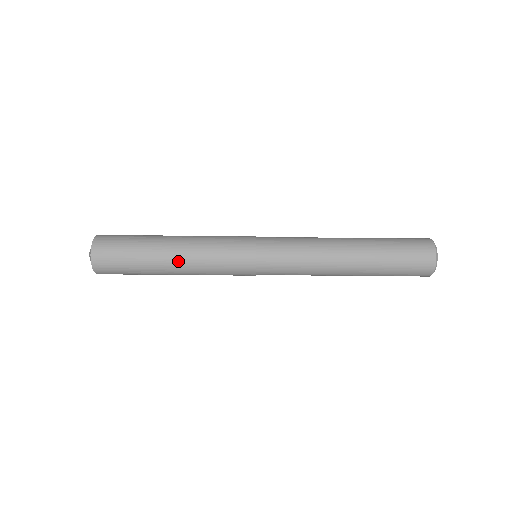
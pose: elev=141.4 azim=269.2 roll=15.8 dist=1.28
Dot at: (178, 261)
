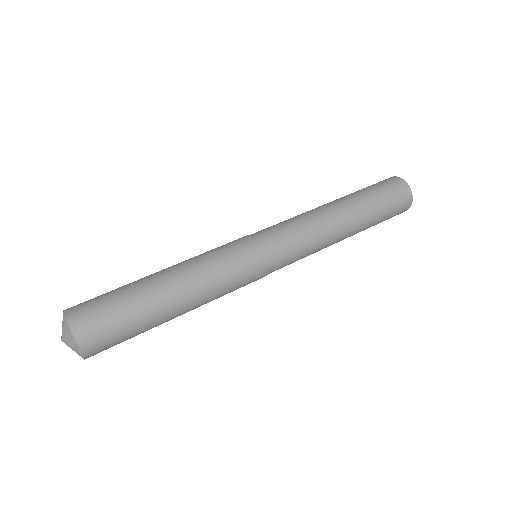
Dot at: (189, 309)
